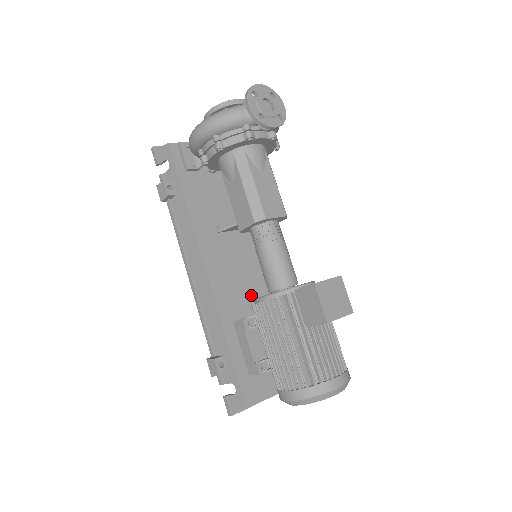
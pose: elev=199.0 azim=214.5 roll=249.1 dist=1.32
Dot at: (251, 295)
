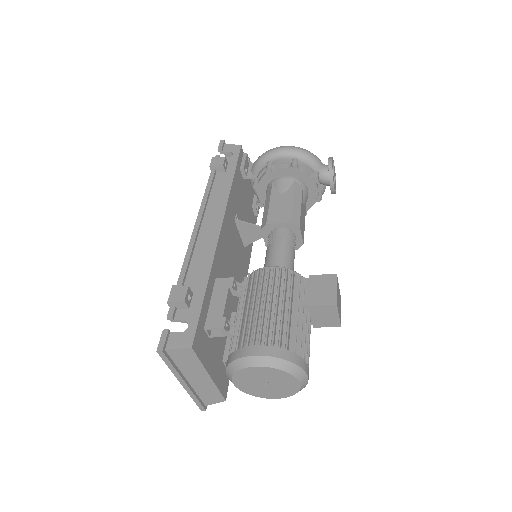
Dot at: occluded
